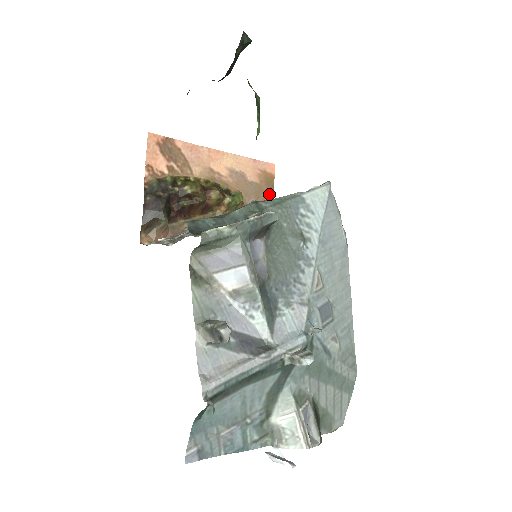
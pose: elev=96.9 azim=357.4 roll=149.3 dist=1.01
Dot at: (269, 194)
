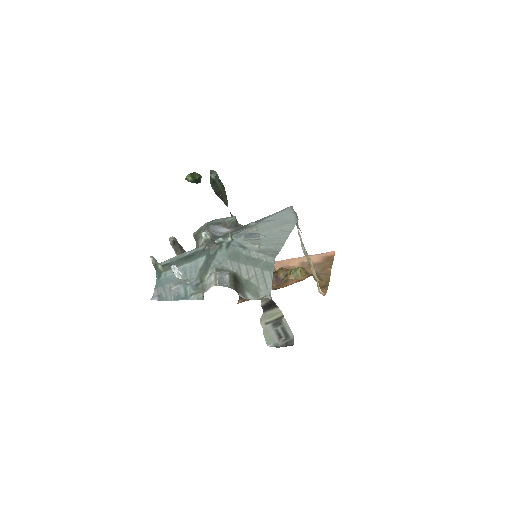
Dot at: (329, 264)
